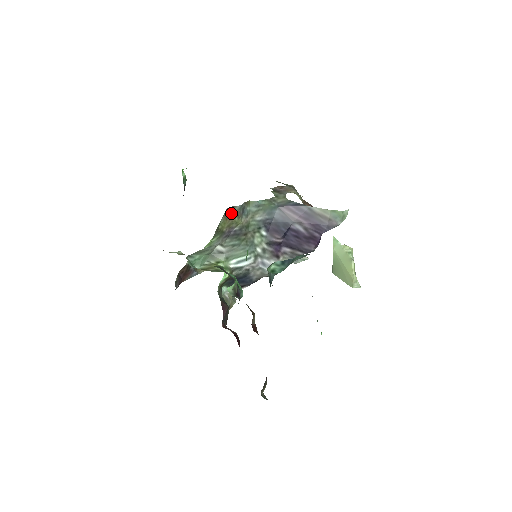
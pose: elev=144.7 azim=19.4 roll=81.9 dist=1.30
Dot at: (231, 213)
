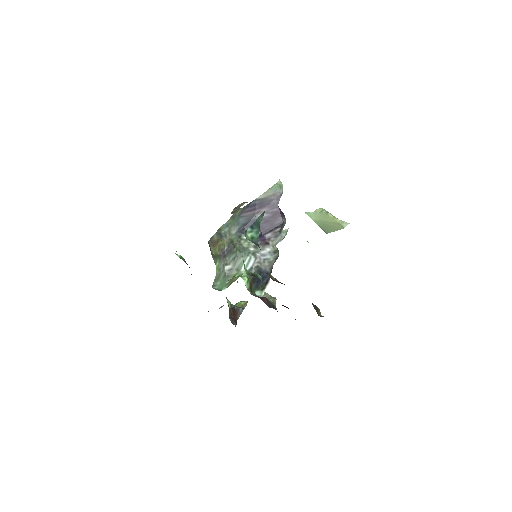
Dot at: (214, 241)
